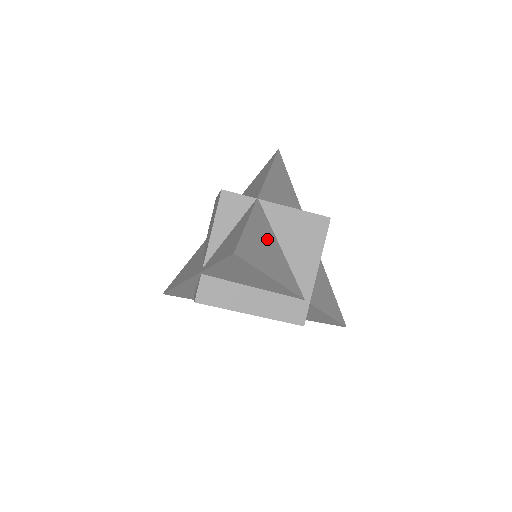
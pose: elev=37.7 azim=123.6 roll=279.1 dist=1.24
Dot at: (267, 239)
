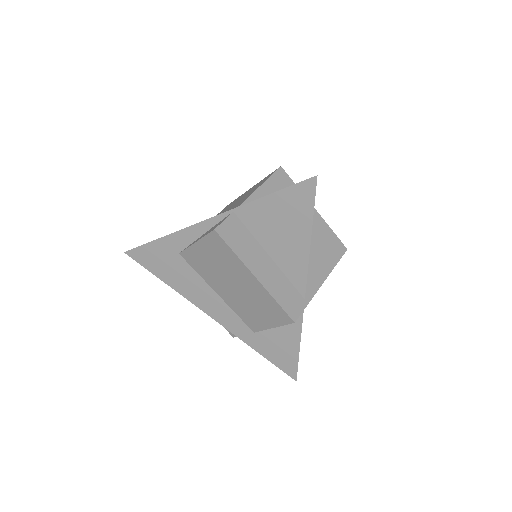
Dot at: occluded
